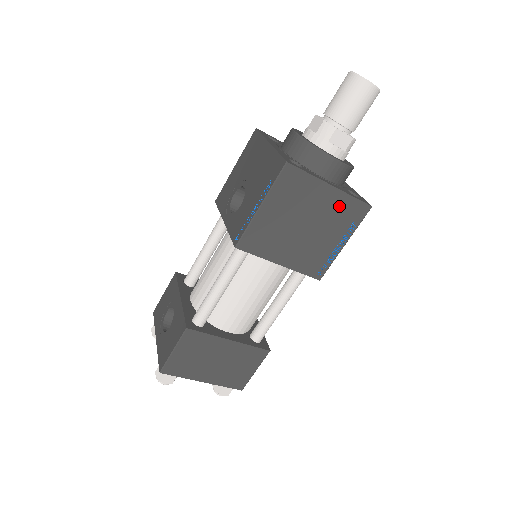
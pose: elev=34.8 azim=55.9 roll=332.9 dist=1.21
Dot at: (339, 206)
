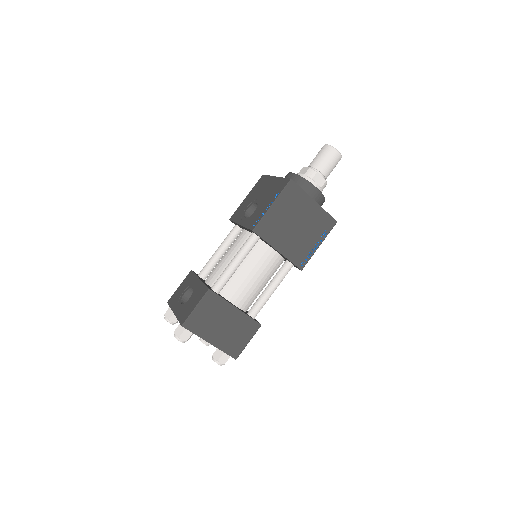
Dot at: (318, 216)
